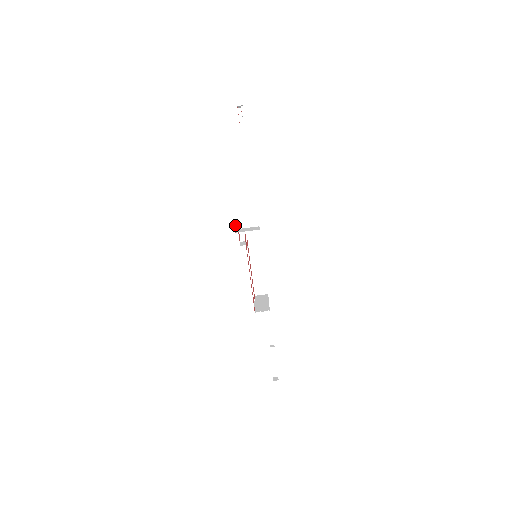
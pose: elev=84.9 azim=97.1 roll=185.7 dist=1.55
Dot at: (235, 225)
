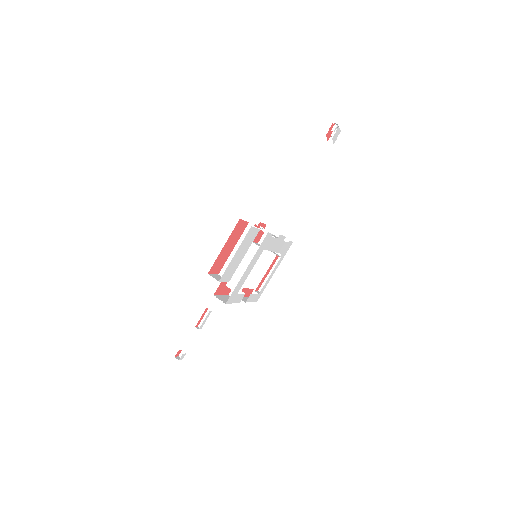
Dot at: (266, 225)
